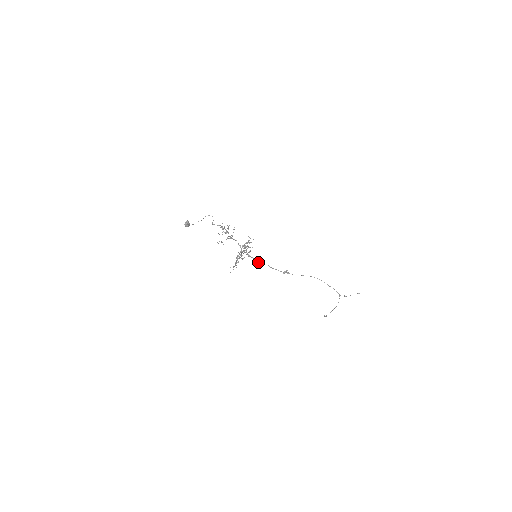
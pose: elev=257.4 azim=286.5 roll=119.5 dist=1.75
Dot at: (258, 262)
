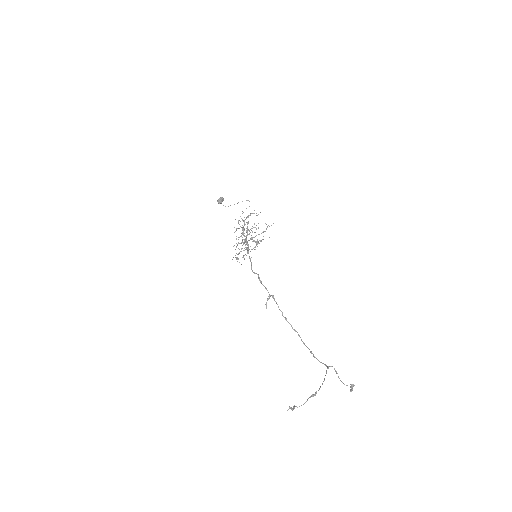
Dot at: (251, 266)
